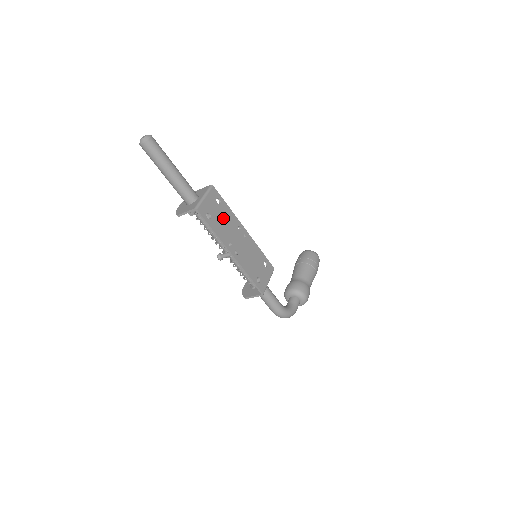
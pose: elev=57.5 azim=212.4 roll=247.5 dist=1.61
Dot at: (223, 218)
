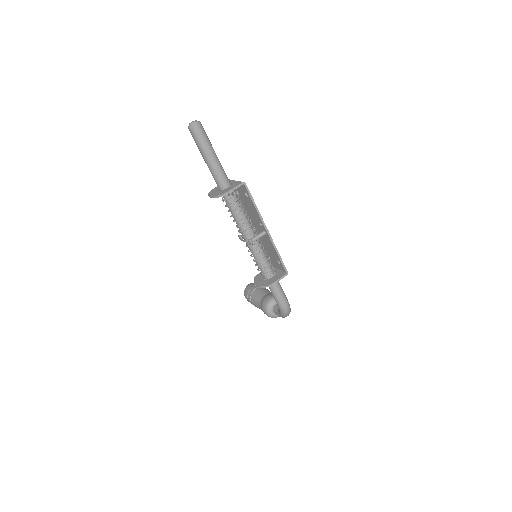
Dot at: occluded
